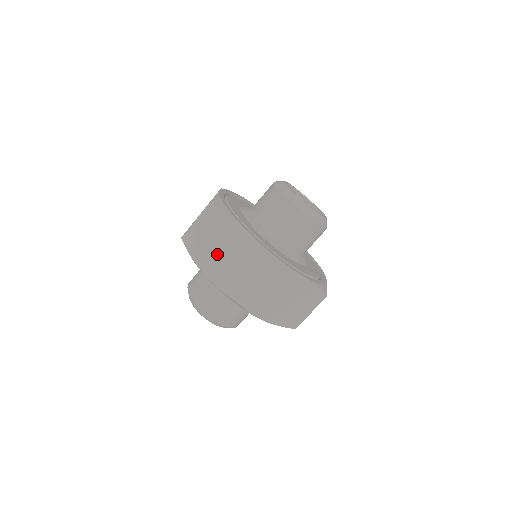
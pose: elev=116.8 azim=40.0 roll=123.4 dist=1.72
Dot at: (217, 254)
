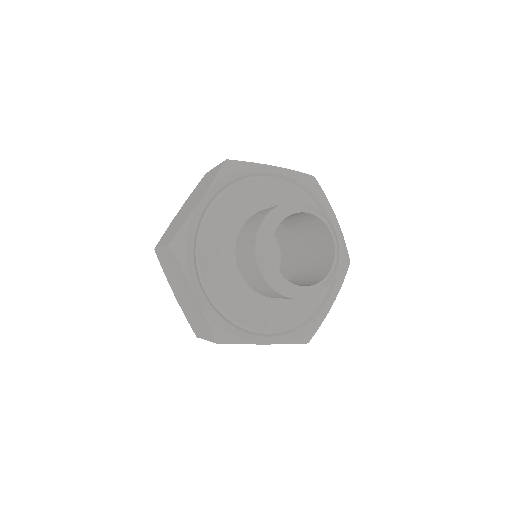
Dot at: (180, 292)
